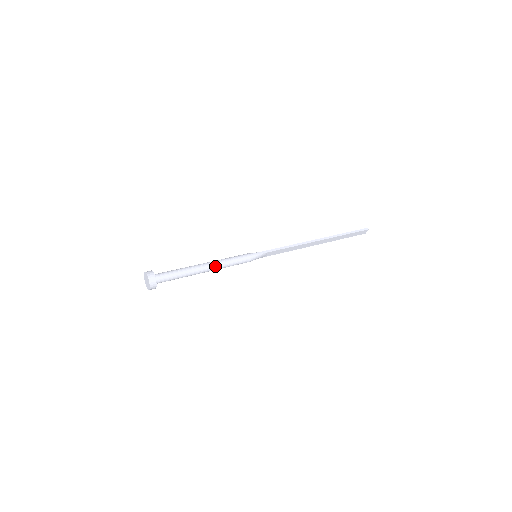
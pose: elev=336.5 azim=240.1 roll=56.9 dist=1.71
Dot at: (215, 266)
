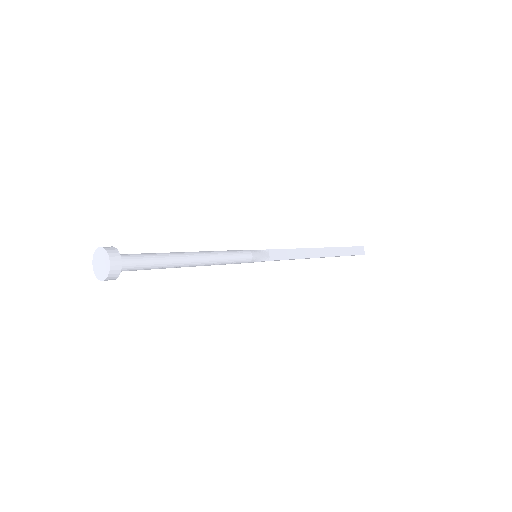
Dot at: (205, 253)
